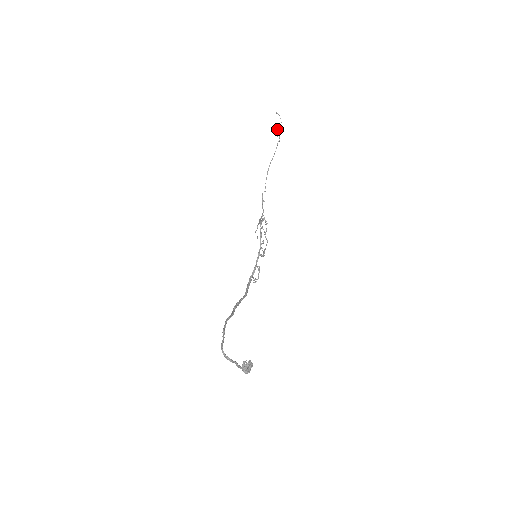
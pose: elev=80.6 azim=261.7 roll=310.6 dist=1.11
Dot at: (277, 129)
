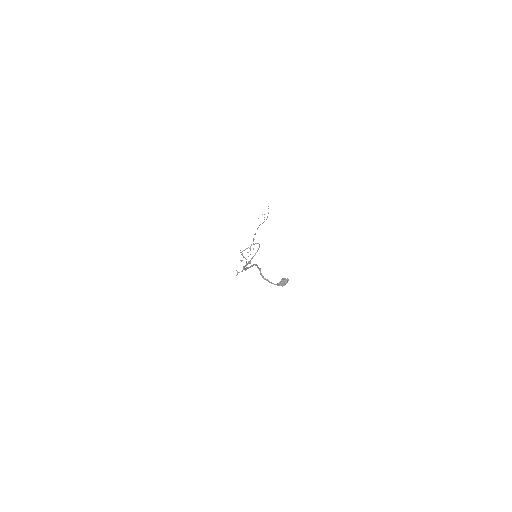
Dot at: (264, 214)
